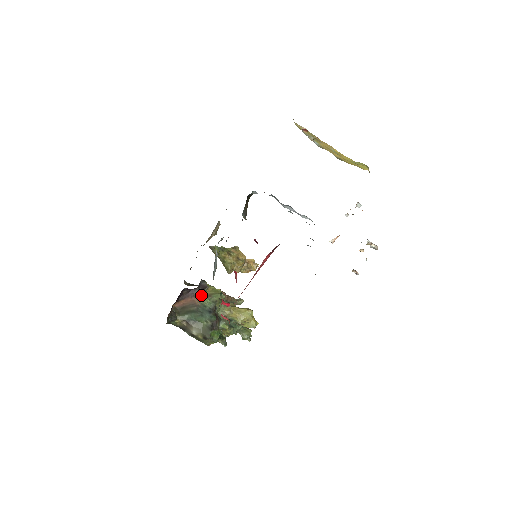
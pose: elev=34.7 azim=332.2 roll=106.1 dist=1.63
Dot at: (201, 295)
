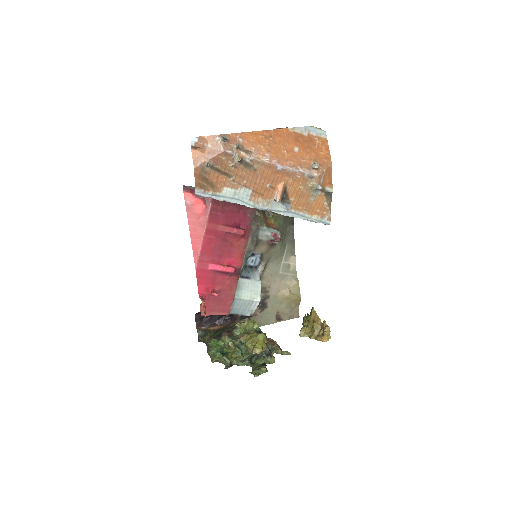
Dot at: (237, 322)
